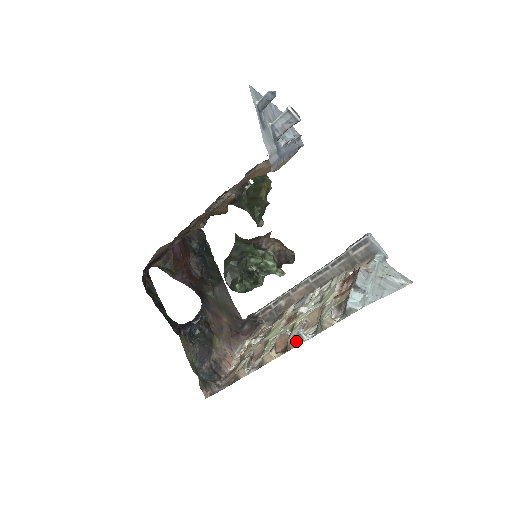
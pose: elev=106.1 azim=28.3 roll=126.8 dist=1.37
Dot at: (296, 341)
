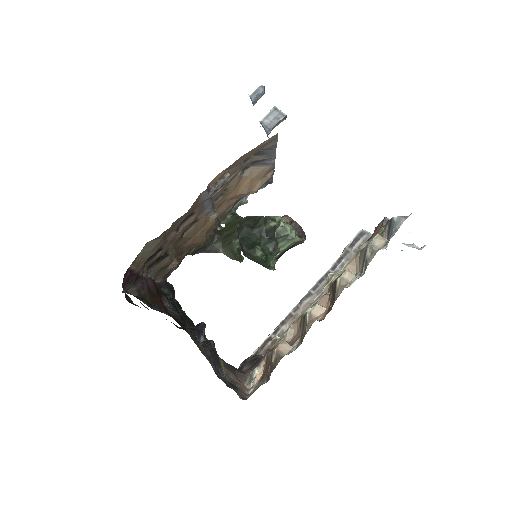
Dot at: (348, 276)
